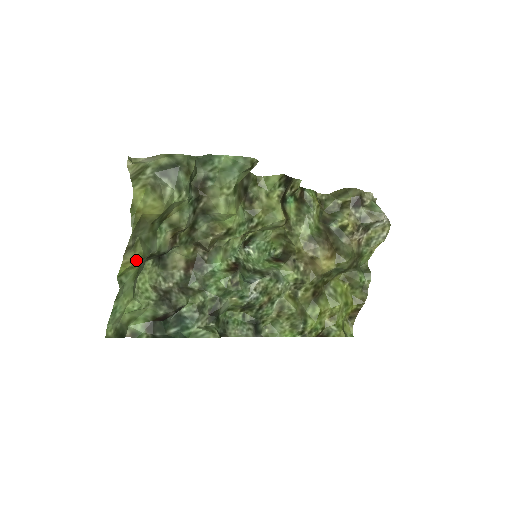
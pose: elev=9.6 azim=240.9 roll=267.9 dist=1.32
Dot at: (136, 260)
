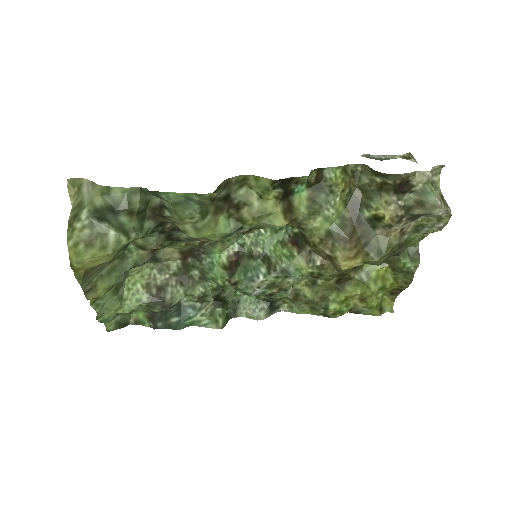
Dot at: (101, 296)
